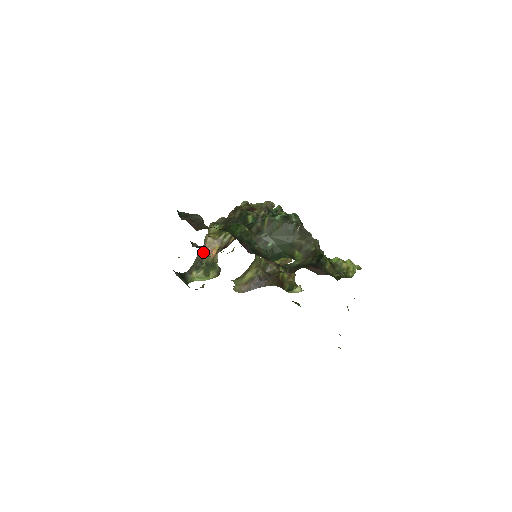
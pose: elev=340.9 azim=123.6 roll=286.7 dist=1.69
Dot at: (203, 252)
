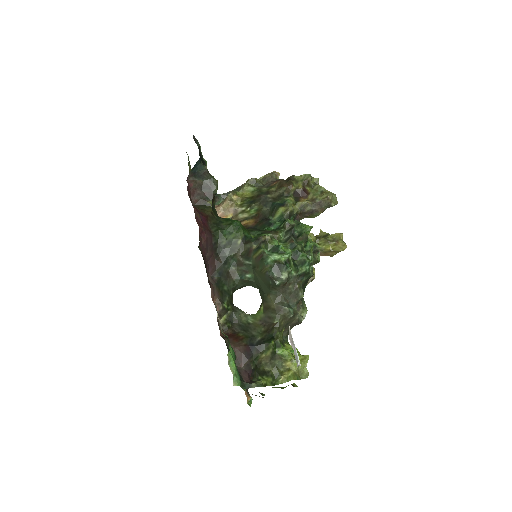
Dot at: occluded
